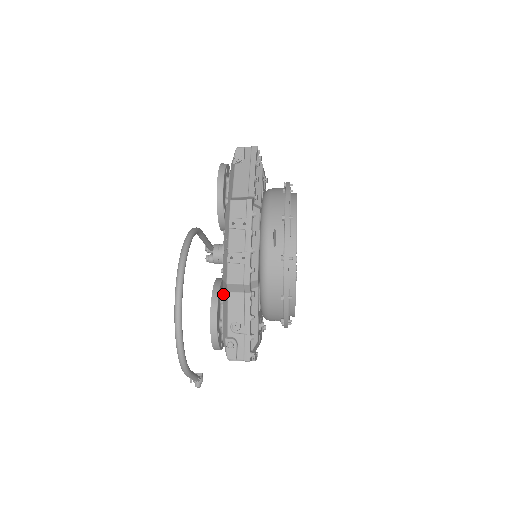
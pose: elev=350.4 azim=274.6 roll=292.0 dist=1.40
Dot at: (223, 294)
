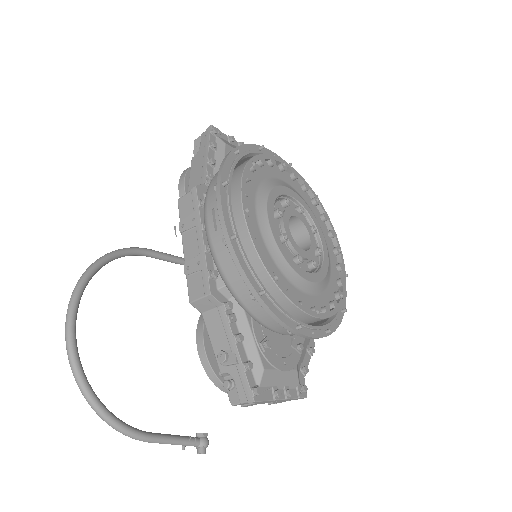
Dot at: occluded
